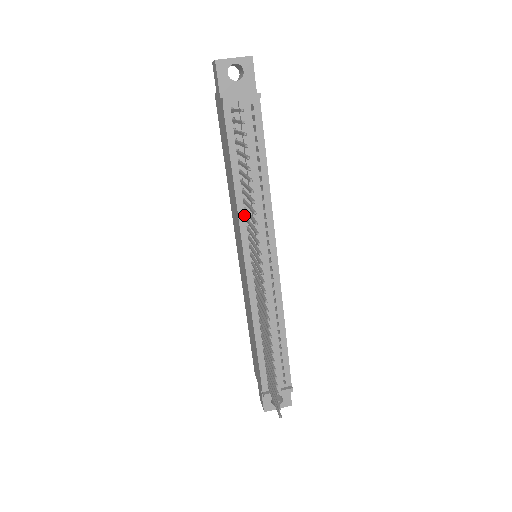
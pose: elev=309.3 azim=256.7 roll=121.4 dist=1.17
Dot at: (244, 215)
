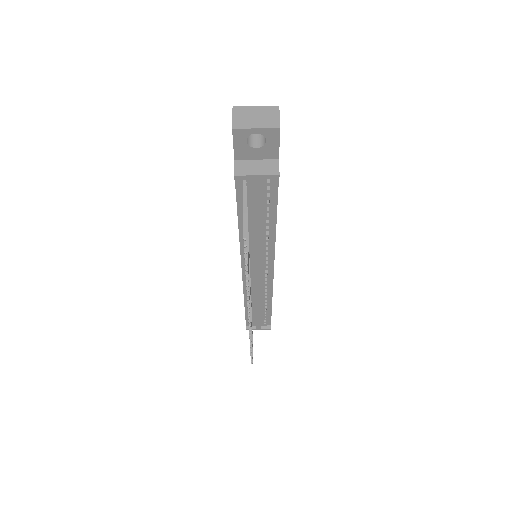
Dot at: occluded
